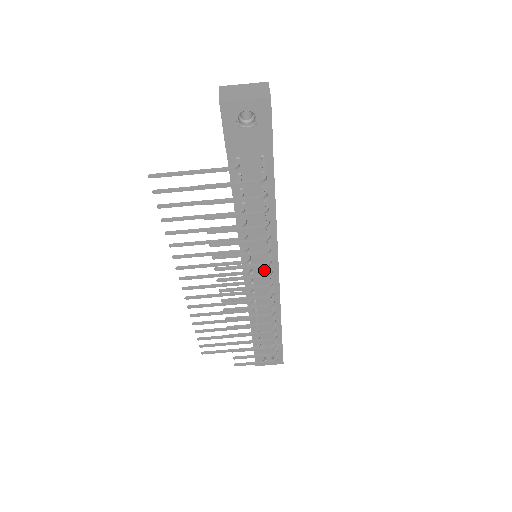
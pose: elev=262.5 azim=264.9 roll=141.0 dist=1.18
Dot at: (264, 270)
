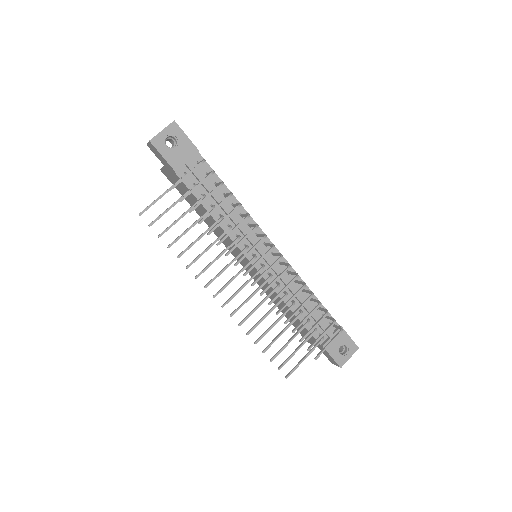
Dot at: (267, 255)
